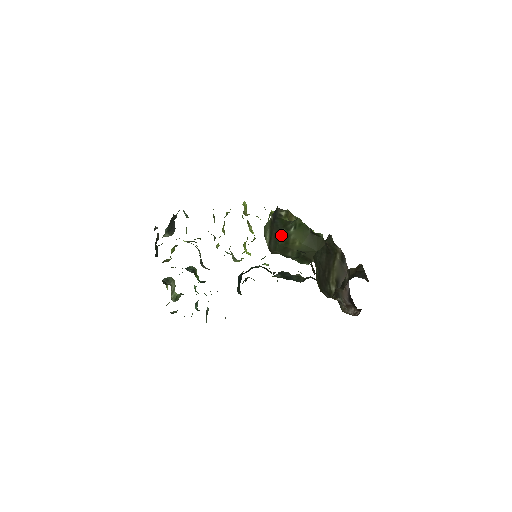
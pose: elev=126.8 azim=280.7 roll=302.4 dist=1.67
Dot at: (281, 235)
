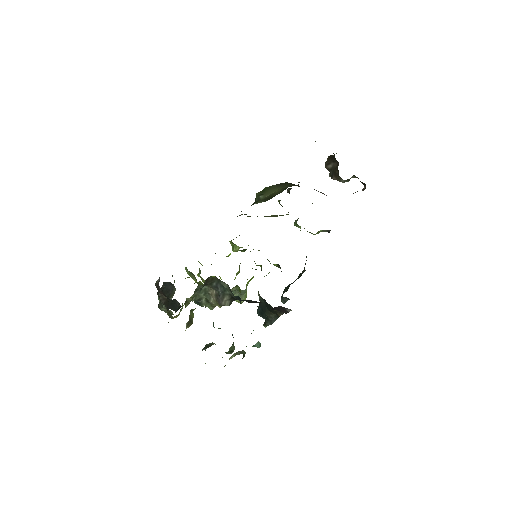
Dot at: occluded
